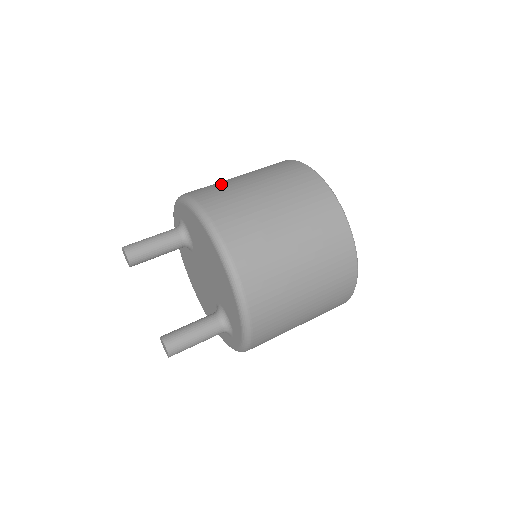
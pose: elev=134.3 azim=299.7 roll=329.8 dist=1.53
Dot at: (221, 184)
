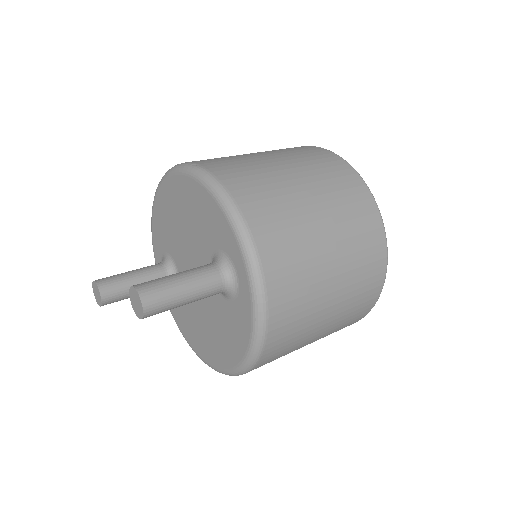
Dot at: occluded
